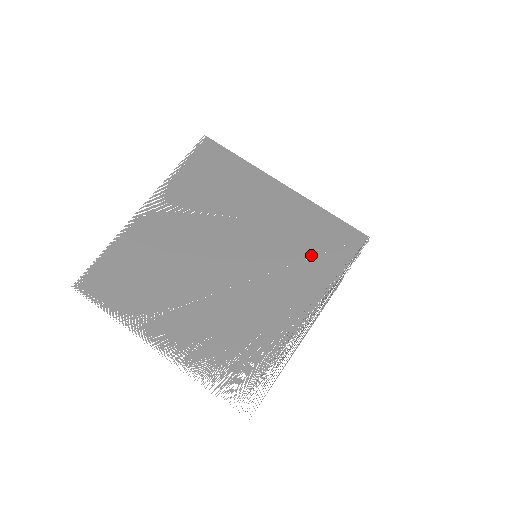
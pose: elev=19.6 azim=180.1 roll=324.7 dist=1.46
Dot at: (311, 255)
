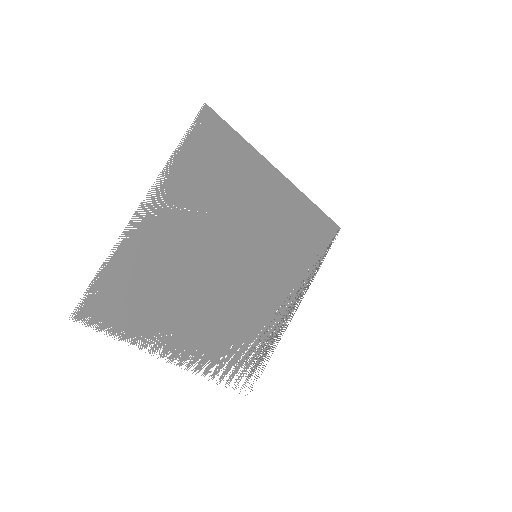
Dot at: (299, 250)
